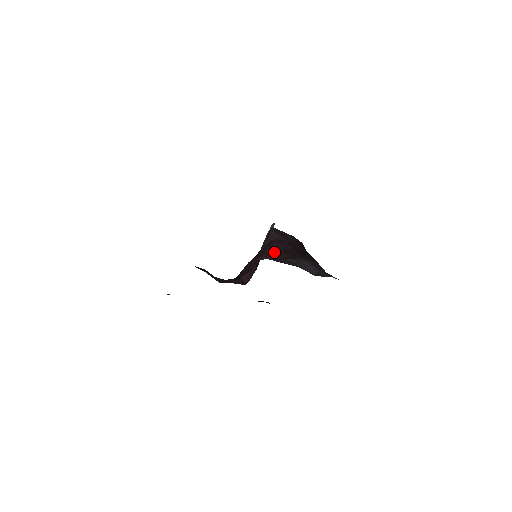
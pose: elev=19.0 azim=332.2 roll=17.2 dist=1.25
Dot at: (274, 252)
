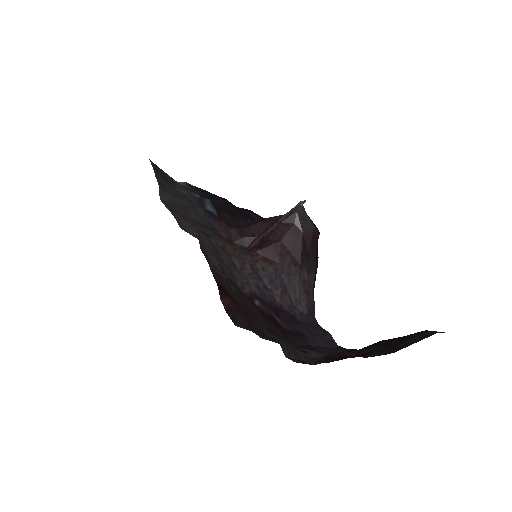
Dot at: (279, 249)
